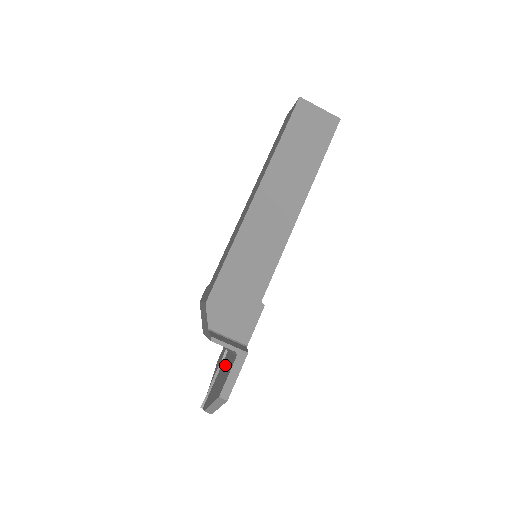
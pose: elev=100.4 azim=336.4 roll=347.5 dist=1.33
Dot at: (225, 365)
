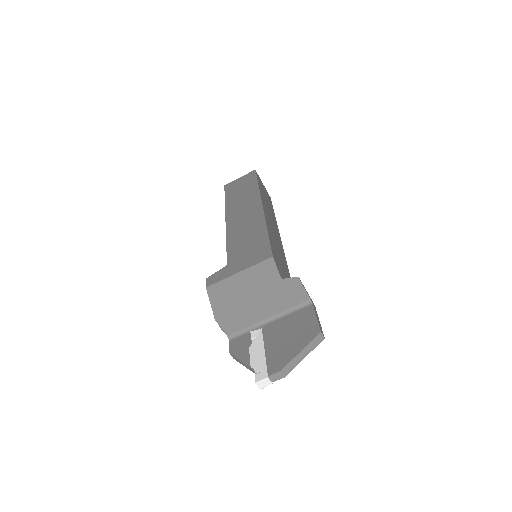
Dot at: (282, 327)
